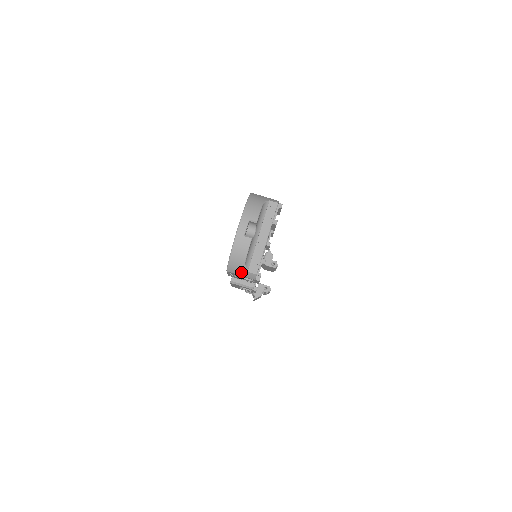
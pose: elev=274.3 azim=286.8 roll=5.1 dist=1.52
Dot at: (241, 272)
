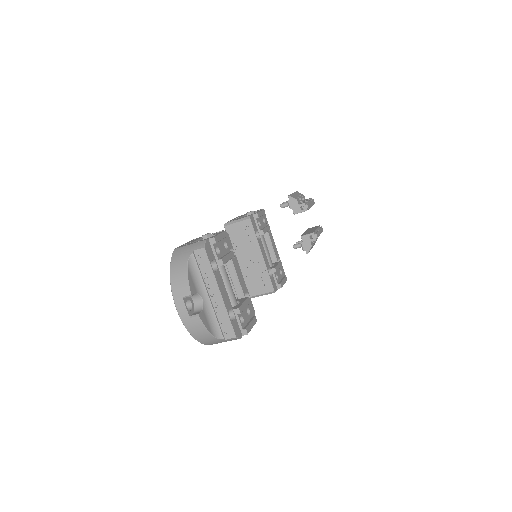
Dot at: (221, 342)
